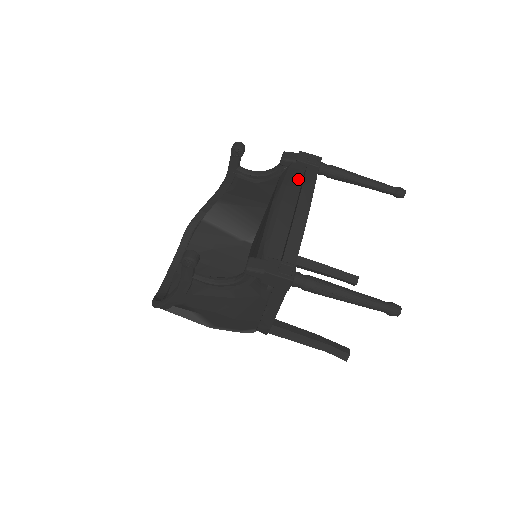
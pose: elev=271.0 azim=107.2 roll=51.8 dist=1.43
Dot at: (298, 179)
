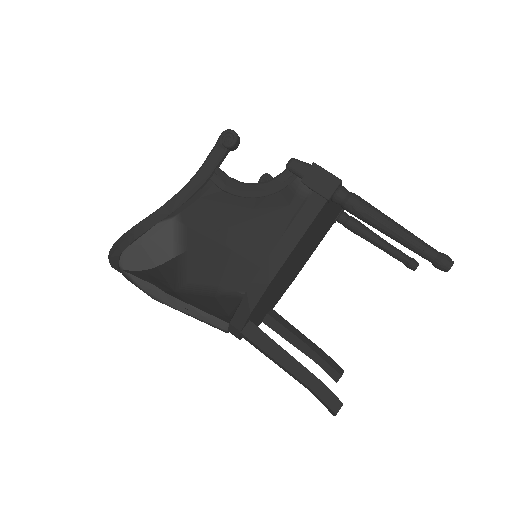
Dot at: occluded
